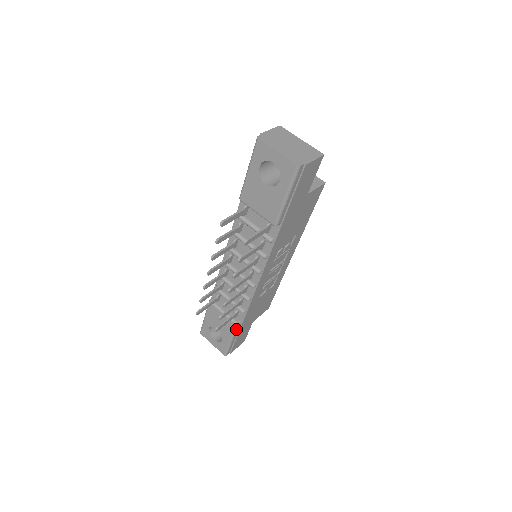
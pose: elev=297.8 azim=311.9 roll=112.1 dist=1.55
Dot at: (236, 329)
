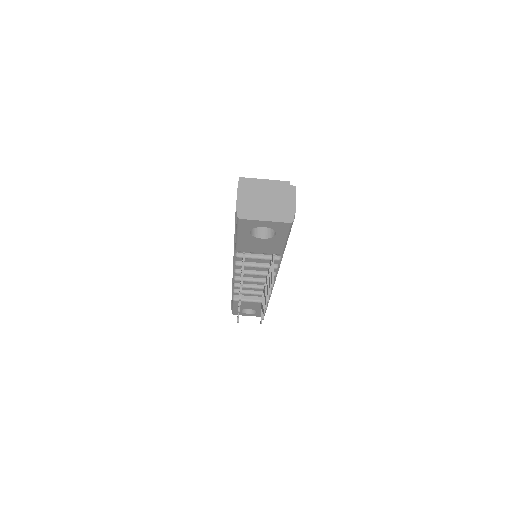
Dot at: (267, 304)
